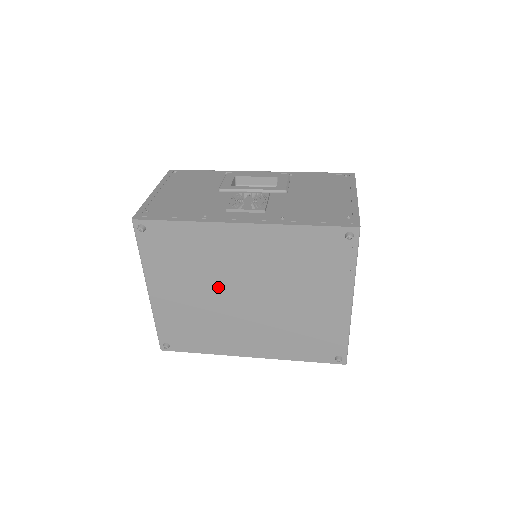
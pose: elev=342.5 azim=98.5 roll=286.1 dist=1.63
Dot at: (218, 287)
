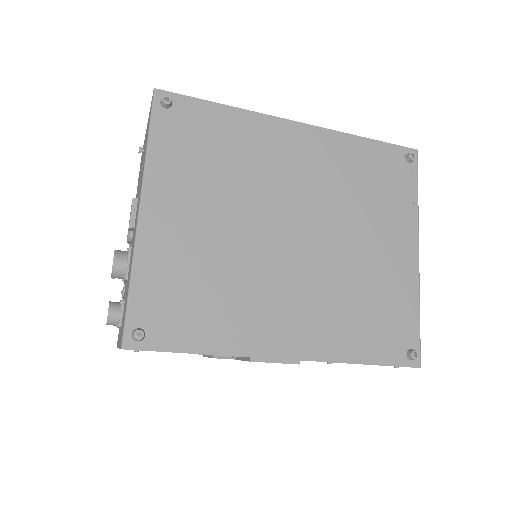
Dot at: (255, 212)
